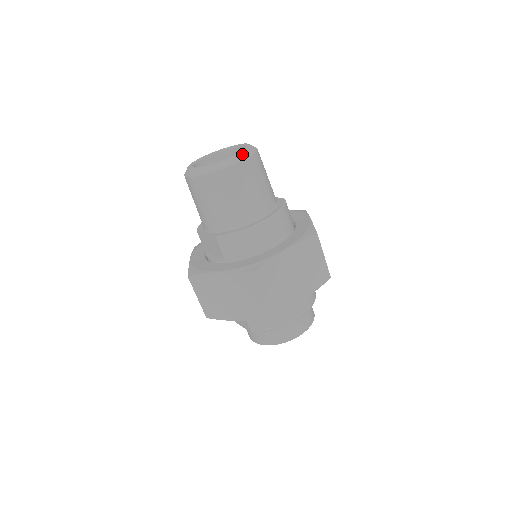
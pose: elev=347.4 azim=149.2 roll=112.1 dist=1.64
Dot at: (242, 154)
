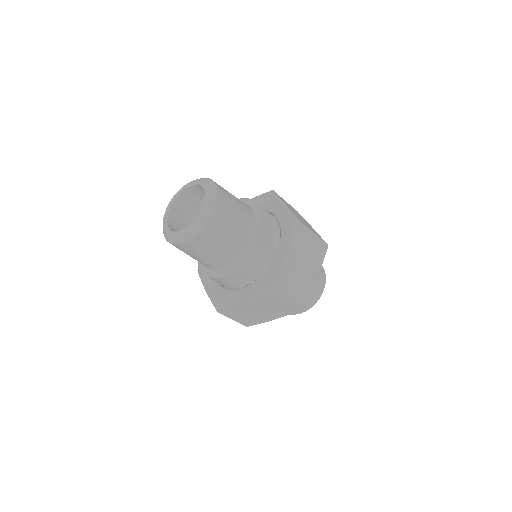
Dot at: (189, 232)
